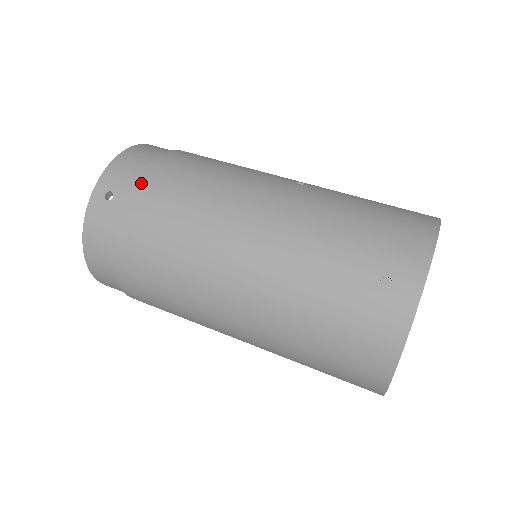
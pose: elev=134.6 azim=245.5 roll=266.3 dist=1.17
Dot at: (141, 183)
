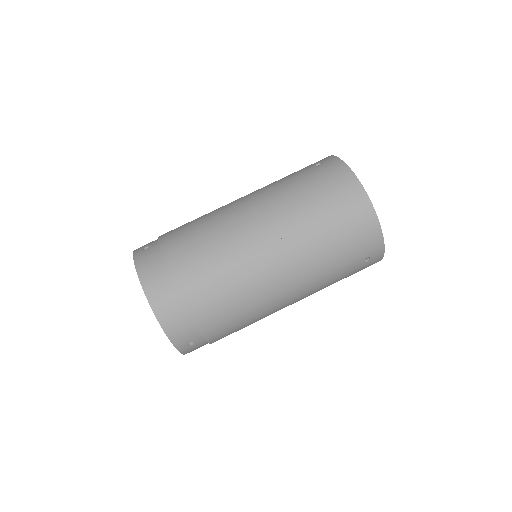
Dot at: (205, 329)
